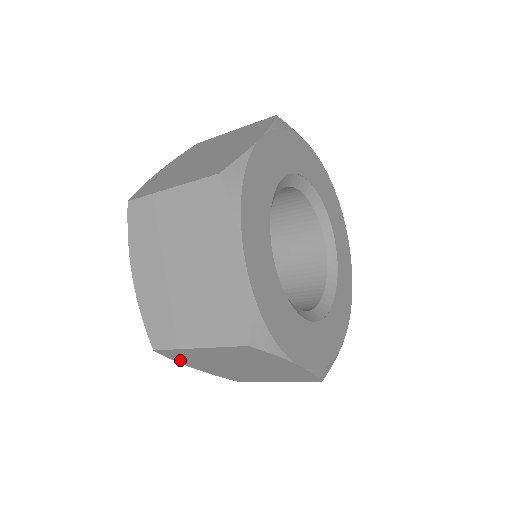
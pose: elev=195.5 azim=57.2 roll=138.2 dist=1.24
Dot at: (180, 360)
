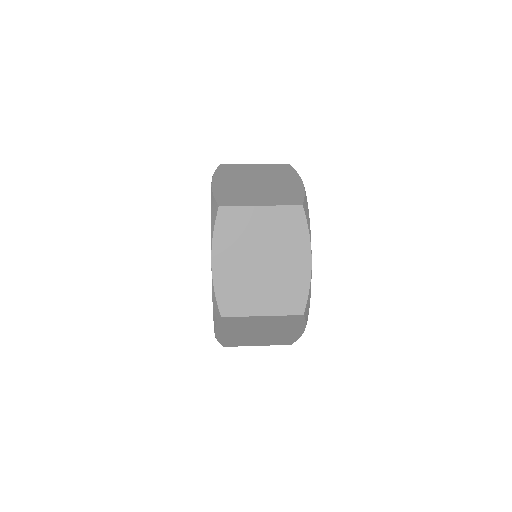
Dot at: occluded
